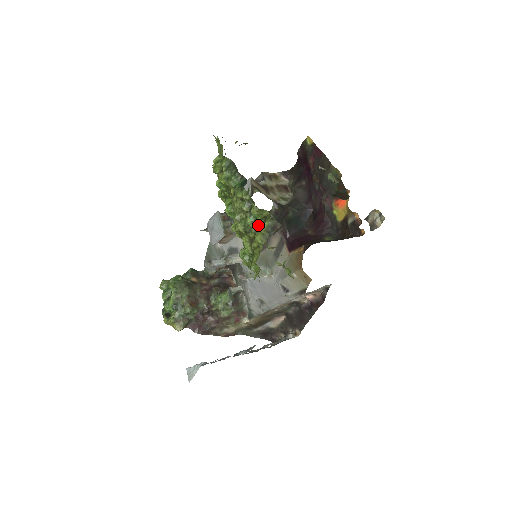
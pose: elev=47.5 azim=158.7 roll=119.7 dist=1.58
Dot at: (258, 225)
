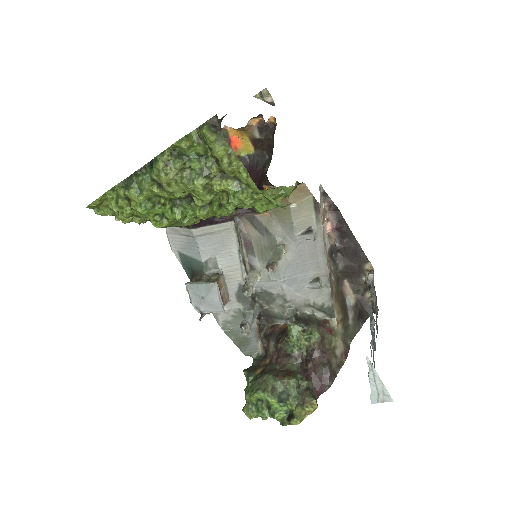
Dot at: (205, 155)
